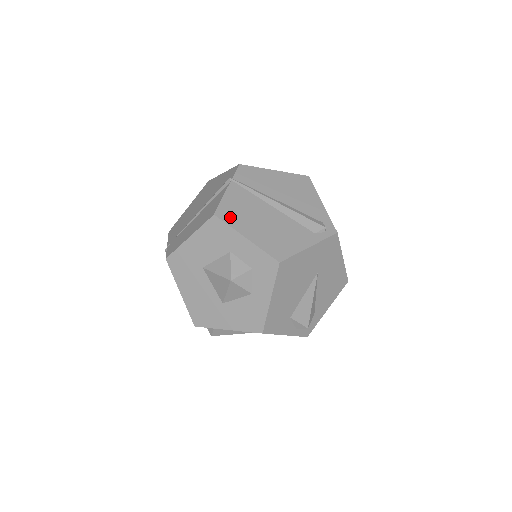
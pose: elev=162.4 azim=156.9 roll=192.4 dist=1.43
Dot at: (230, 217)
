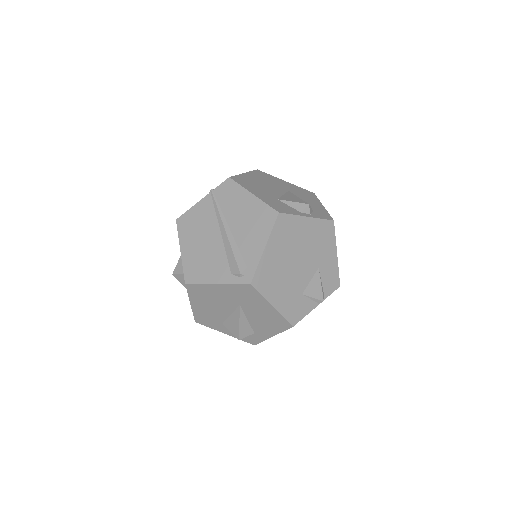
Dot at: (184, 227)
